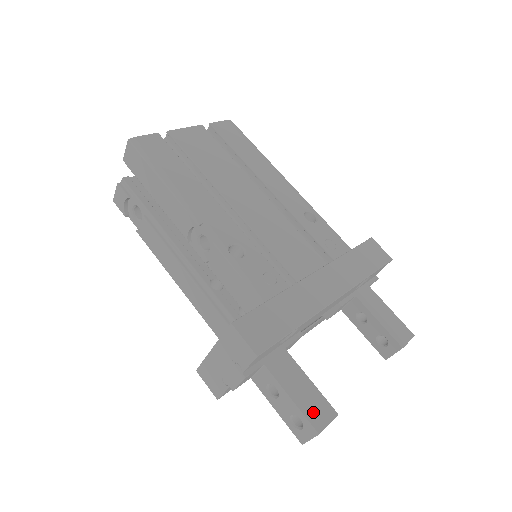
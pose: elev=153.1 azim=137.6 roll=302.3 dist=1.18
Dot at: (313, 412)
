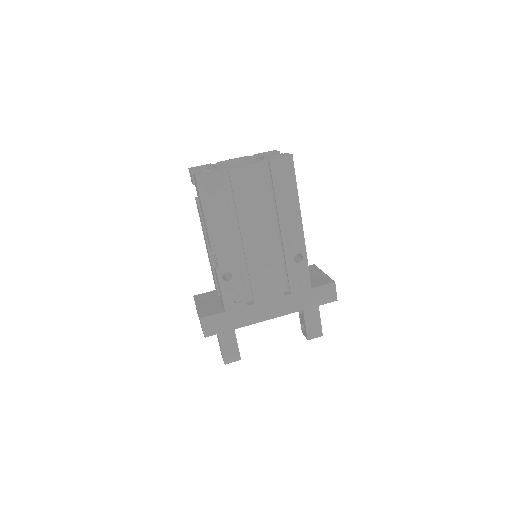
Dot at: (228, 355)
